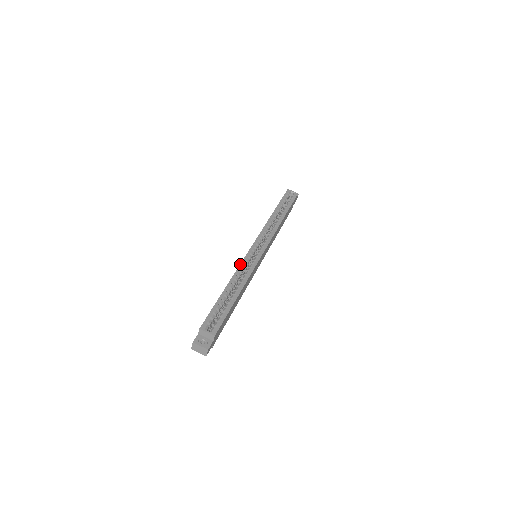
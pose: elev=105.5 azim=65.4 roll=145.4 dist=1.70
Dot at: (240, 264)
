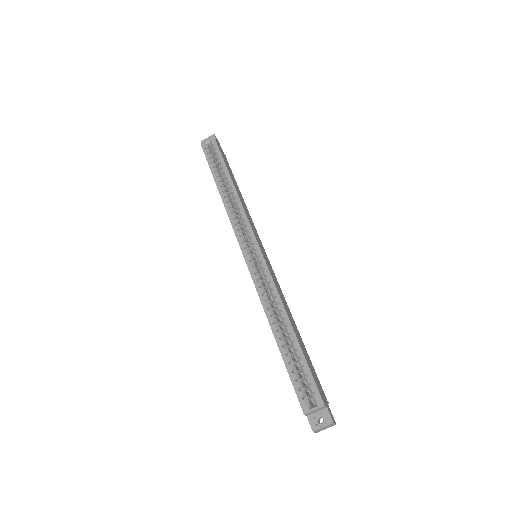
Dot at: (257, 292)
